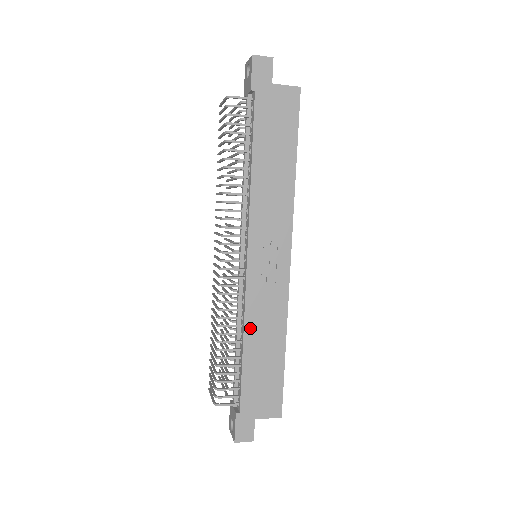
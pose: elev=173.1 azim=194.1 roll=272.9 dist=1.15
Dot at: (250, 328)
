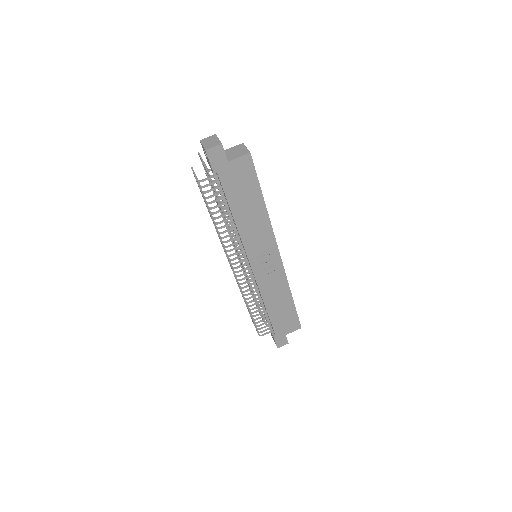
Dot at: (267, 299)
